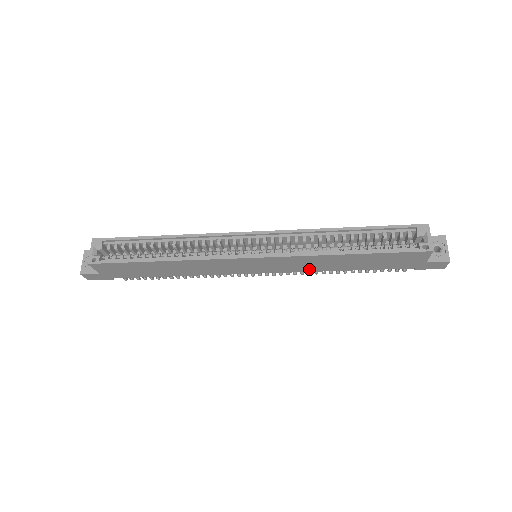
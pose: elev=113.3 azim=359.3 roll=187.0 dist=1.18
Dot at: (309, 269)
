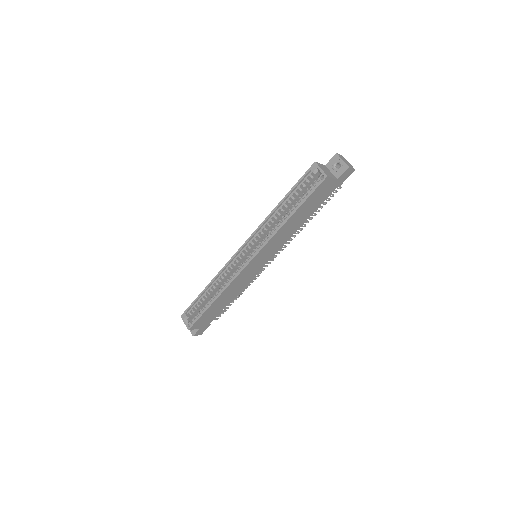
Dot at: (287, 238)
